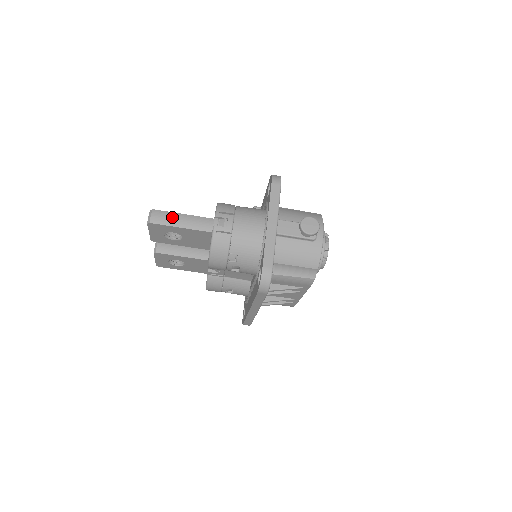
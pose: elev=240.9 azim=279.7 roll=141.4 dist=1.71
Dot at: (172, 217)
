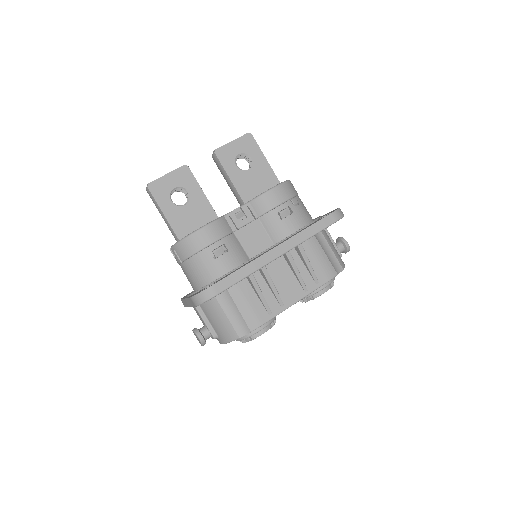
Dot at: occluded
